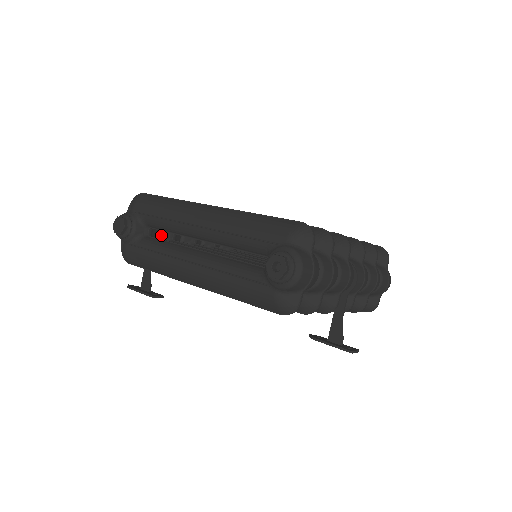
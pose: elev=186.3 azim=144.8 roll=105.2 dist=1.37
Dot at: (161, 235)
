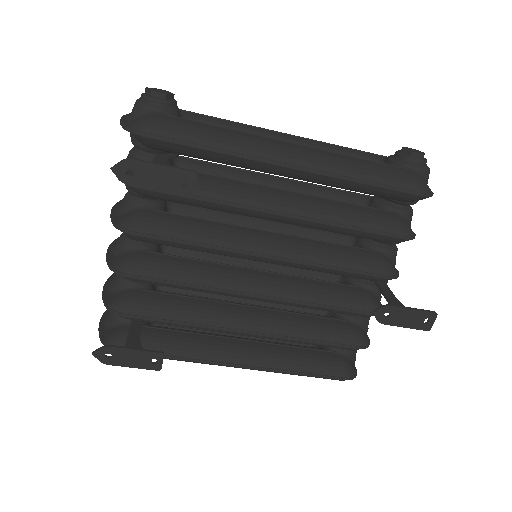
Dot at: (178, 154)
